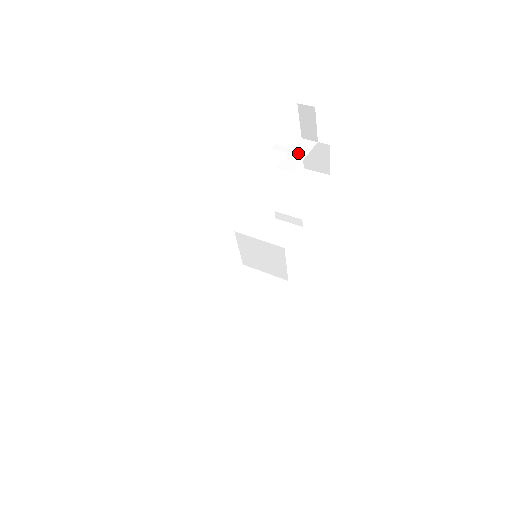
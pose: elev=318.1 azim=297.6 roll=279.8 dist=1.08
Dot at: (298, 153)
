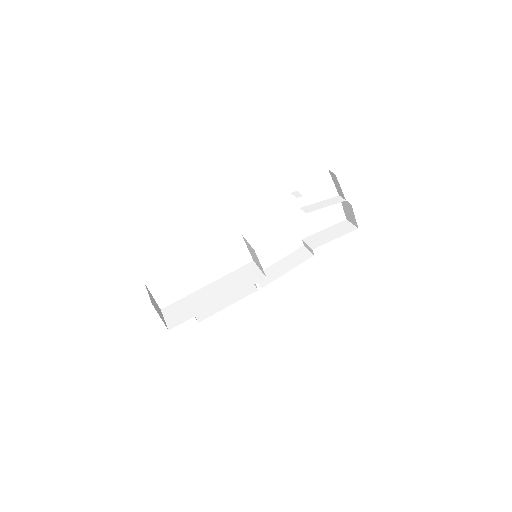
Dot at: (324, 203)
